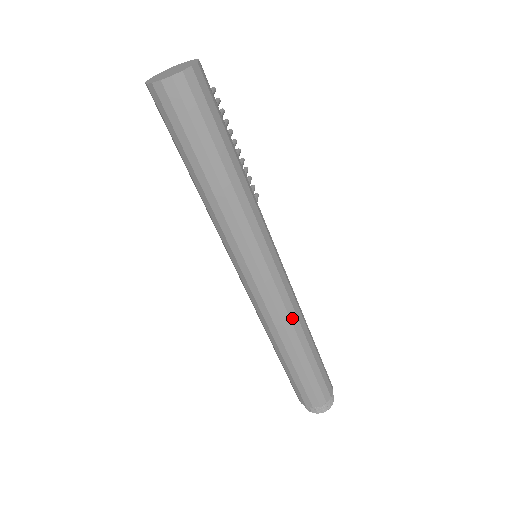
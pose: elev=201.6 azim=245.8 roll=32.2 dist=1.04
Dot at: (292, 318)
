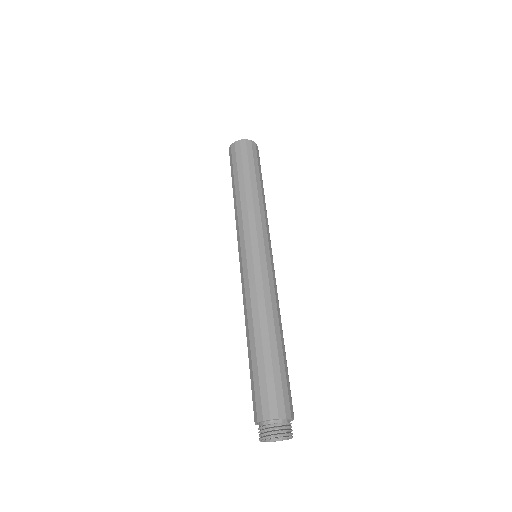
Dot at: (272, 299)
